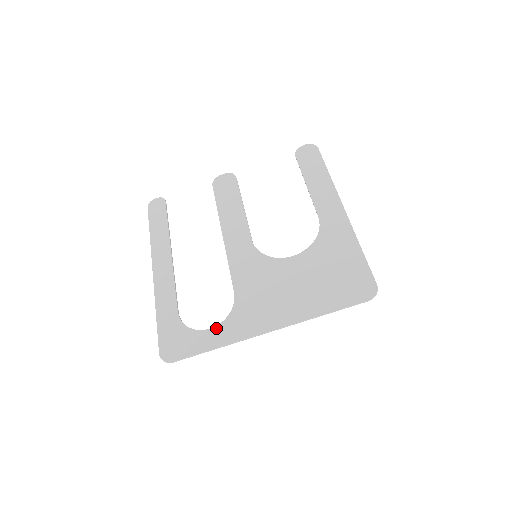
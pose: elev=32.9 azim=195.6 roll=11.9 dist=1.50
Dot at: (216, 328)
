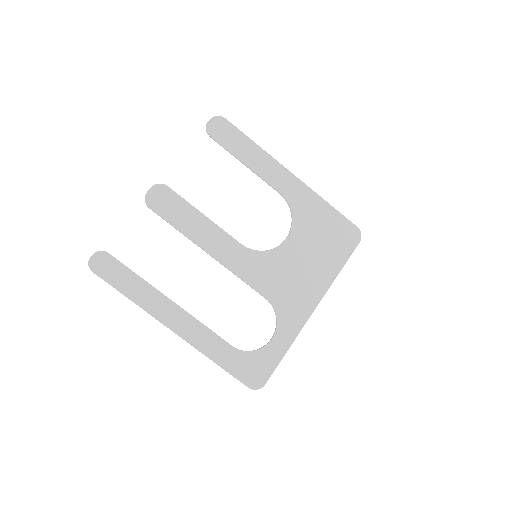
Dot at: (276, 335)
